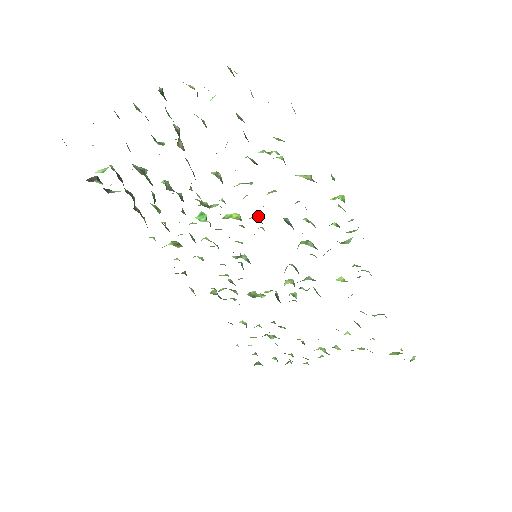
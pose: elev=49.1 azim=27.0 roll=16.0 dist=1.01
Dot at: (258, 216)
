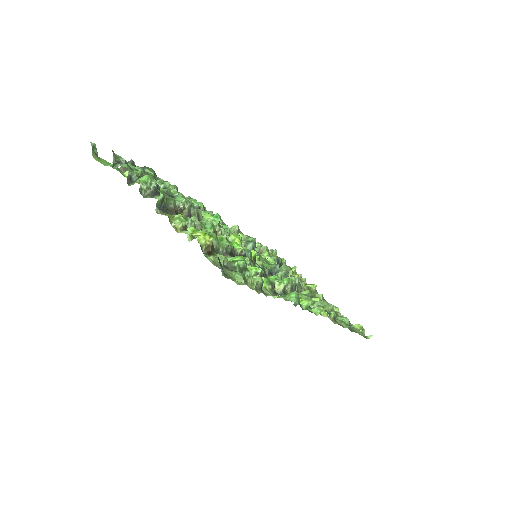
Dot at: (254, 253)
